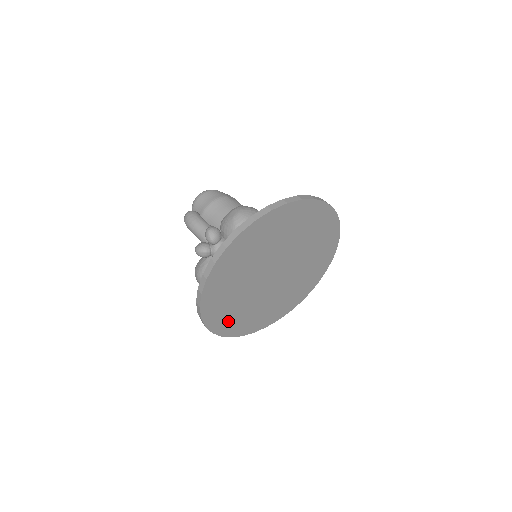
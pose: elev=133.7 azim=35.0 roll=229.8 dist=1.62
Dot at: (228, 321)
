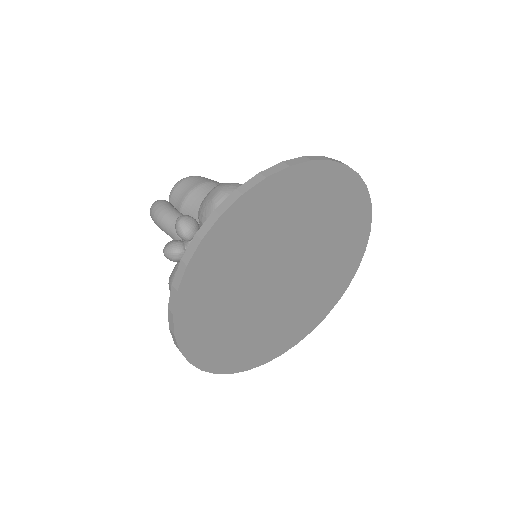
Dot at: (223, 351)
